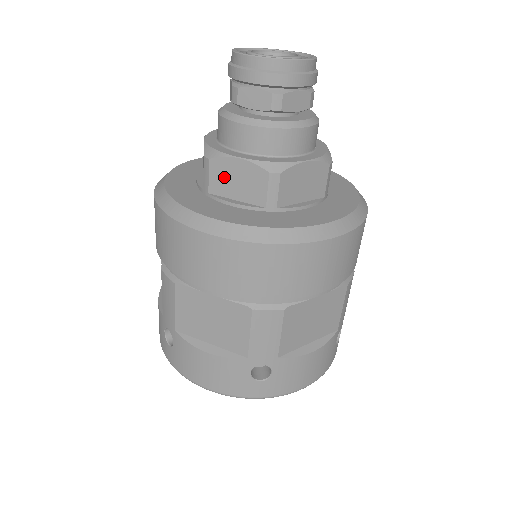
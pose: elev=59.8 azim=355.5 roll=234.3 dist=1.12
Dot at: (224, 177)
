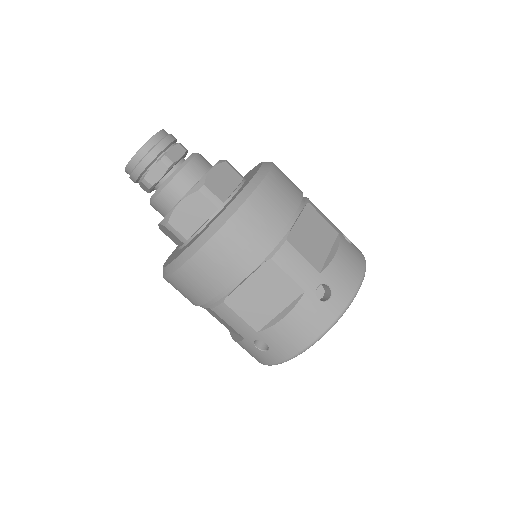
Dot at: (169, 236)
